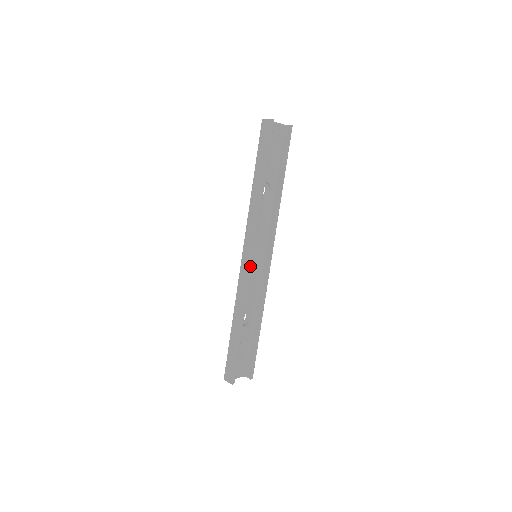
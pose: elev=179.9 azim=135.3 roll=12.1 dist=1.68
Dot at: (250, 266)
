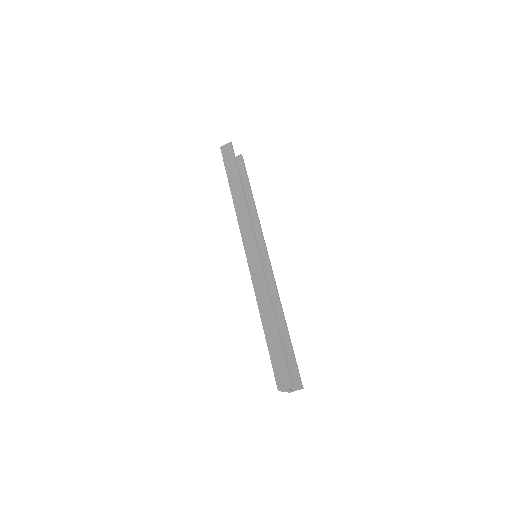
Dot at: (259, 256)
